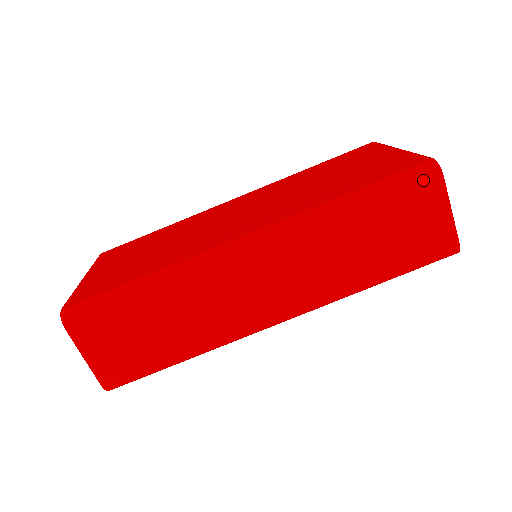
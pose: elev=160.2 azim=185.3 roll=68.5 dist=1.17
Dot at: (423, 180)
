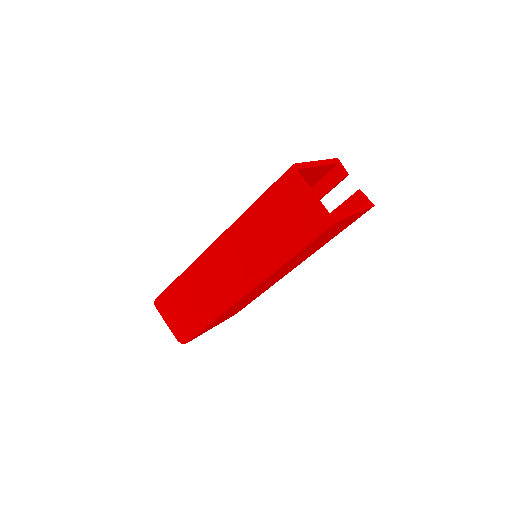
Dot at: (285, 180)
